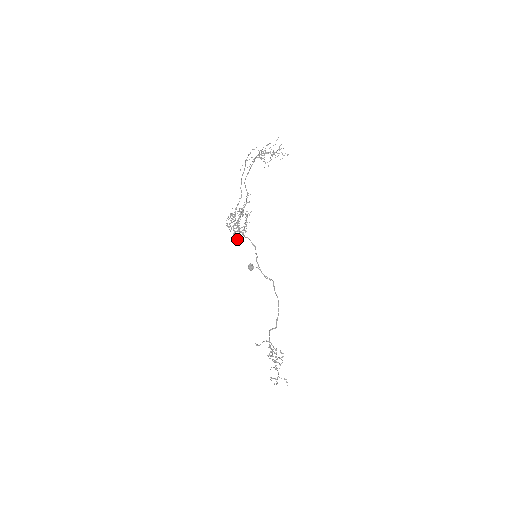
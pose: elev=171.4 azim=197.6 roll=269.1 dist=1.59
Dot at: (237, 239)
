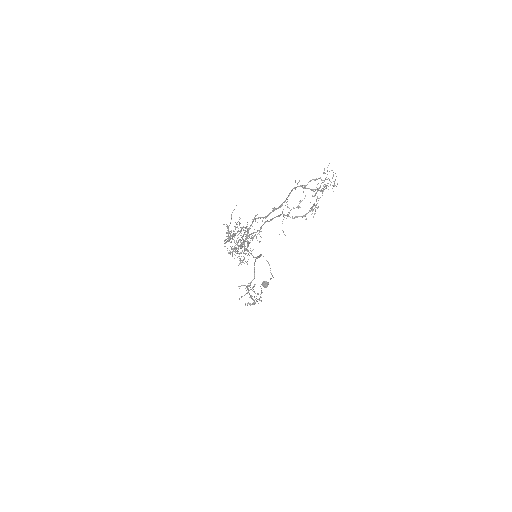
Dot at: (243, 262)
